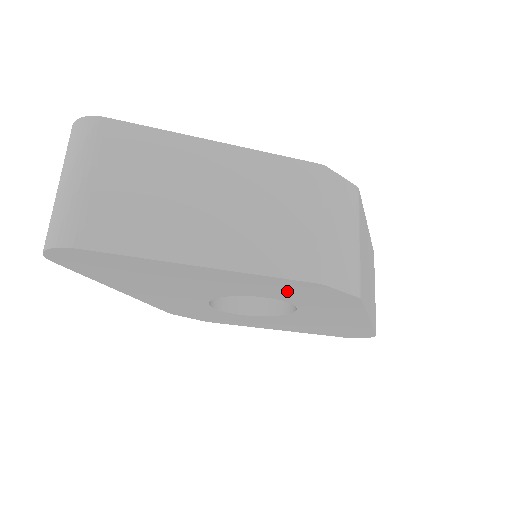
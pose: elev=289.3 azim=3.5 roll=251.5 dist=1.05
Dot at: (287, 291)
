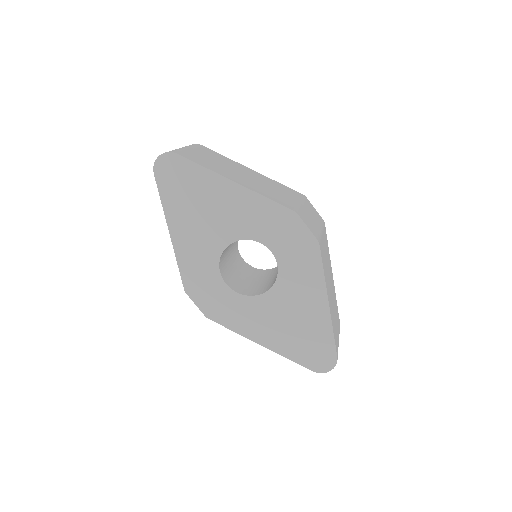
Dot at: (275, 228)
